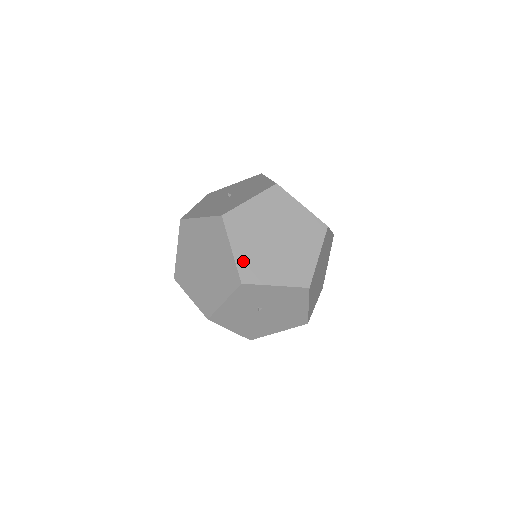
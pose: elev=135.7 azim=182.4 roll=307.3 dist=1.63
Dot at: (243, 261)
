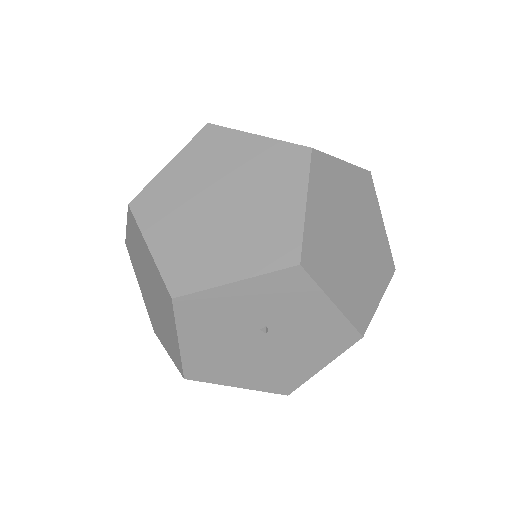
Dot at: (313, 233)
